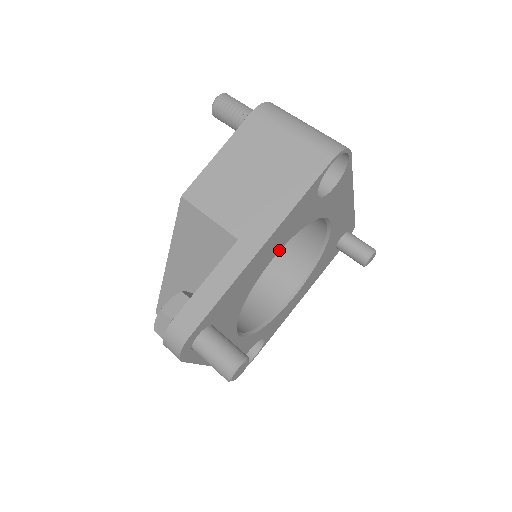
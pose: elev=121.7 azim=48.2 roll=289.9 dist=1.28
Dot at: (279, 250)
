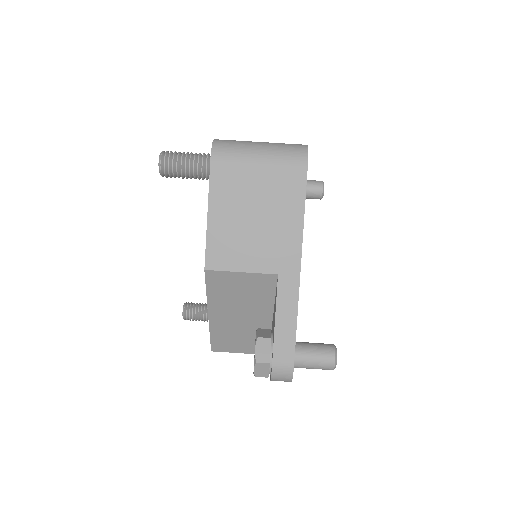
Dot at: occluded
